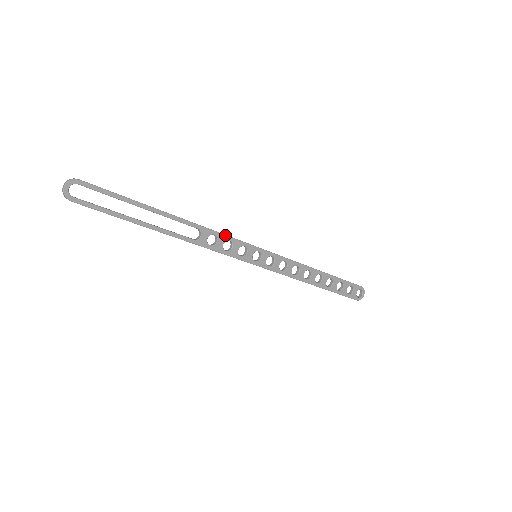
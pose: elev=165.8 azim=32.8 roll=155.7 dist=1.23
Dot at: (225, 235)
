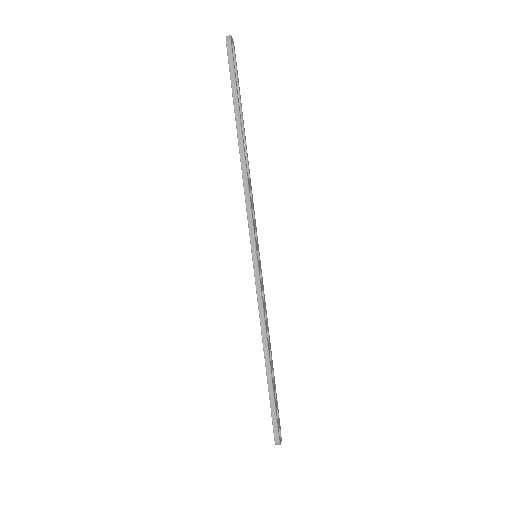
Dot at: occluded
